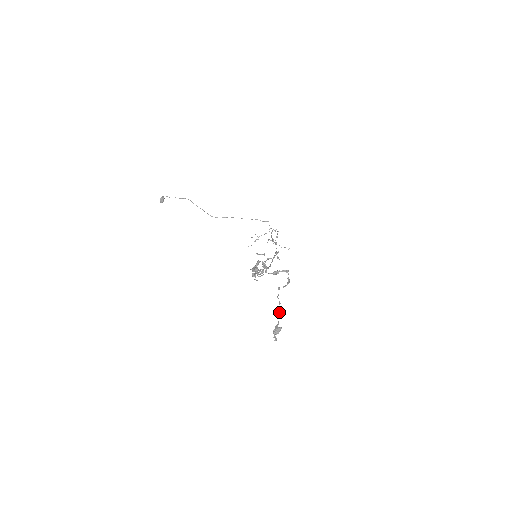
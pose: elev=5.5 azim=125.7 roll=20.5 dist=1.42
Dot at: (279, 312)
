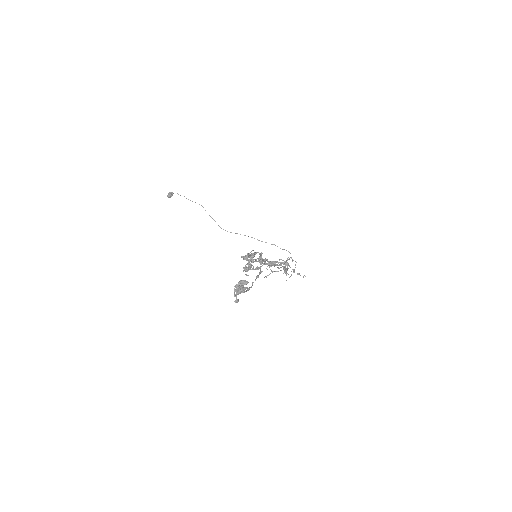
Dot at: (255, 279)
